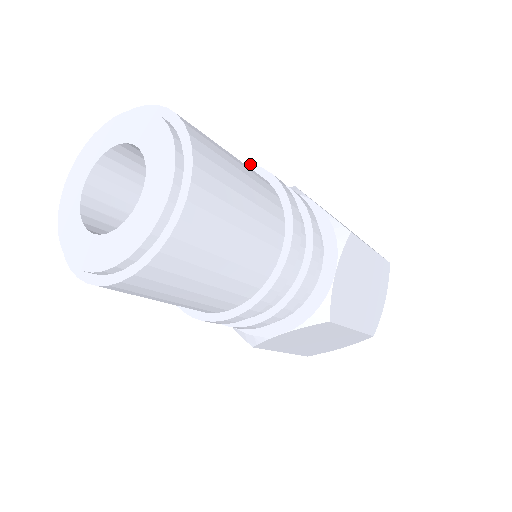
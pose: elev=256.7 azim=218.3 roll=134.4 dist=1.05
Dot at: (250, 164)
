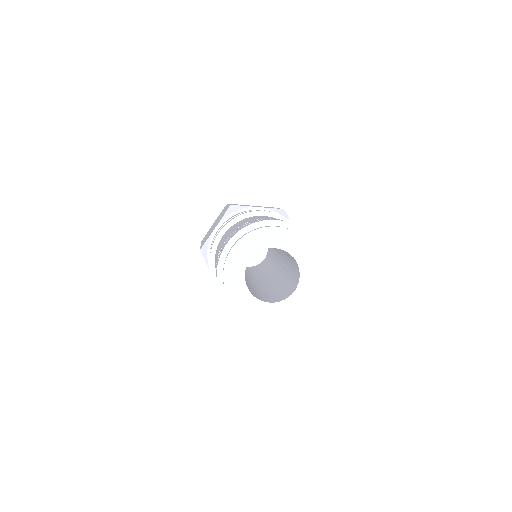
Dot at: (294, 224)
